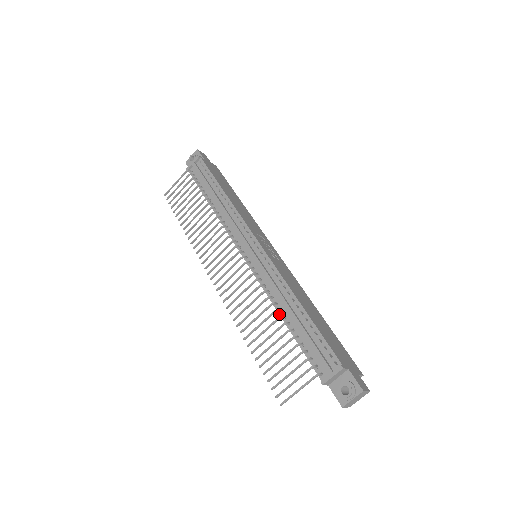
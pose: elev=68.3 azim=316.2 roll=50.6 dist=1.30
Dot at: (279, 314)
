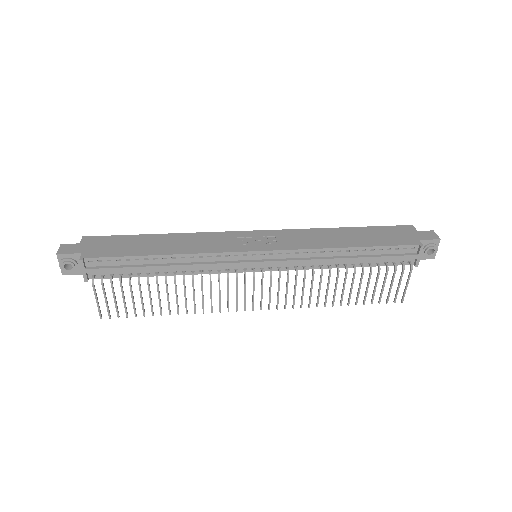
Dot at: (338, 268)
